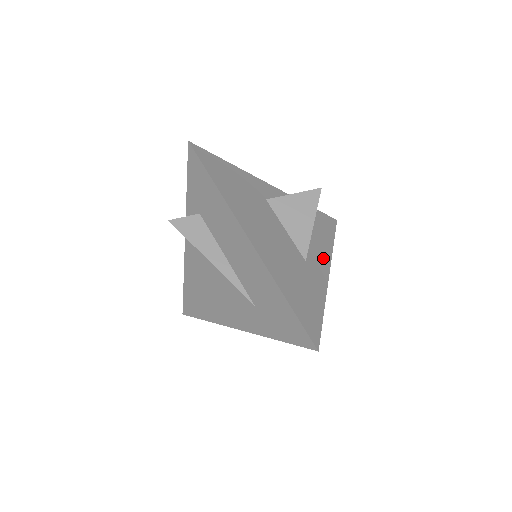
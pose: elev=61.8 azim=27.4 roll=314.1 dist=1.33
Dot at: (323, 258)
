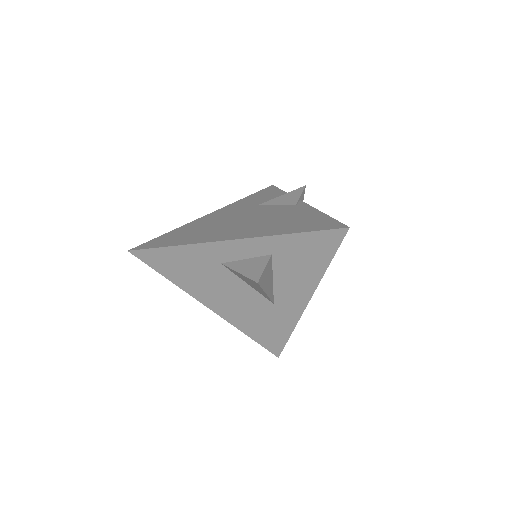
Dot at: (301, 292)
